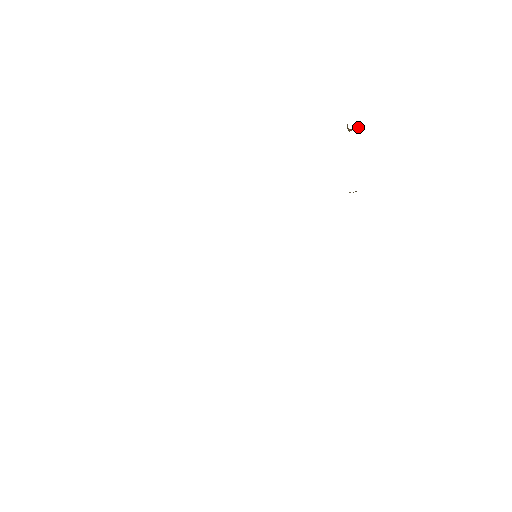
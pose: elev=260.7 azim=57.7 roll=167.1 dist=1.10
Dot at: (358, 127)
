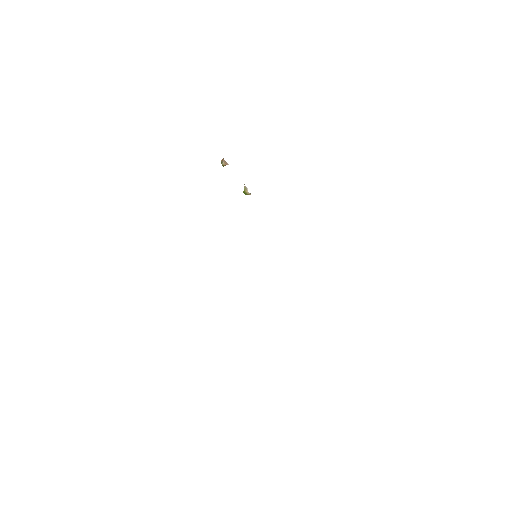
Dot at: occluded
